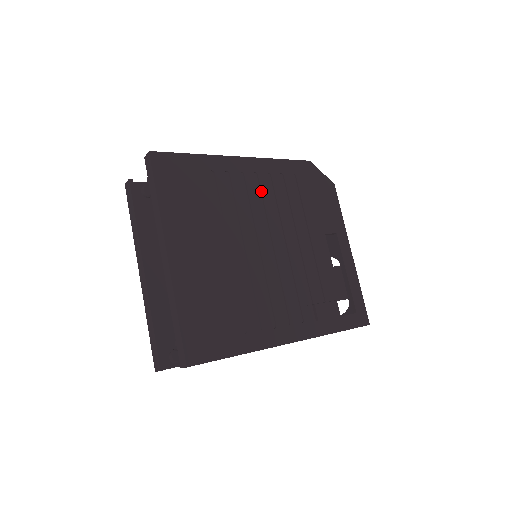
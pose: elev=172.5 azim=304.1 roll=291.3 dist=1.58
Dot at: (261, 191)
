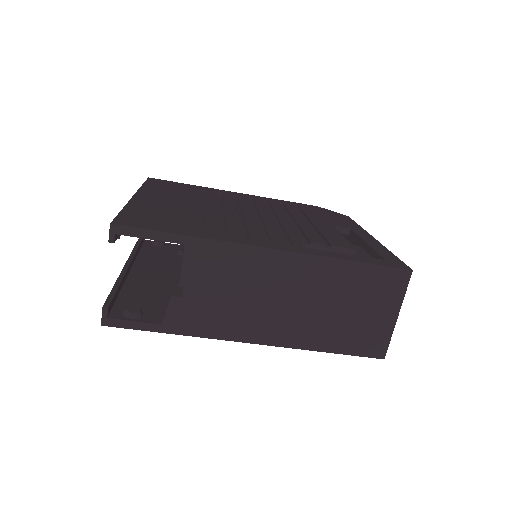
Dot at: (254, 202)
